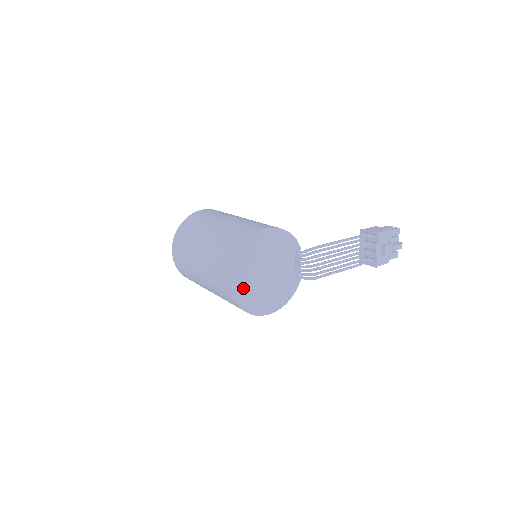
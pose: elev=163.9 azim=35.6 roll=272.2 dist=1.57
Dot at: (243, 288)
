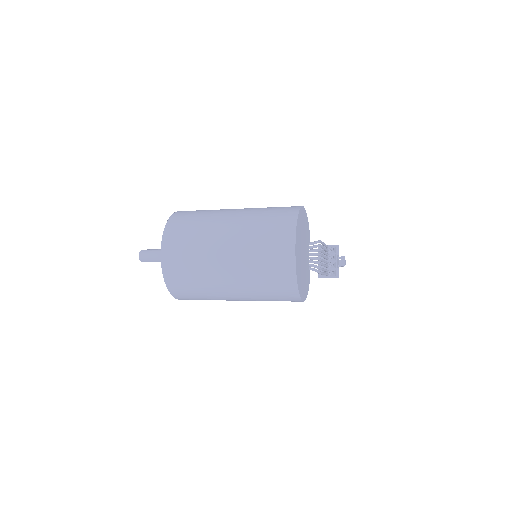
Dot at: (298, 261)
